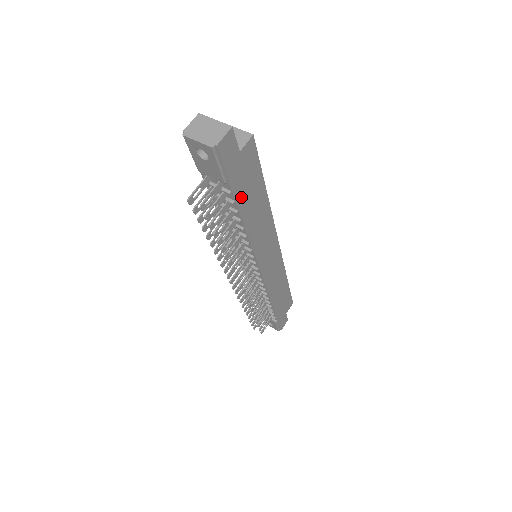
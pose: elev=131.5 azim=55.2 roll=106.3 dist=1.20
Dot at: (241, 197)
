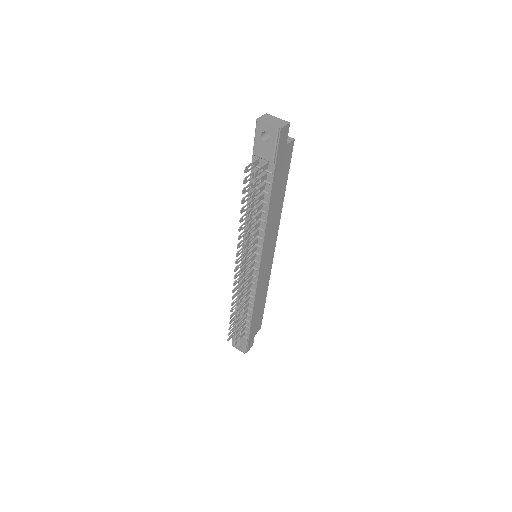
Dot at: (275, 182)
